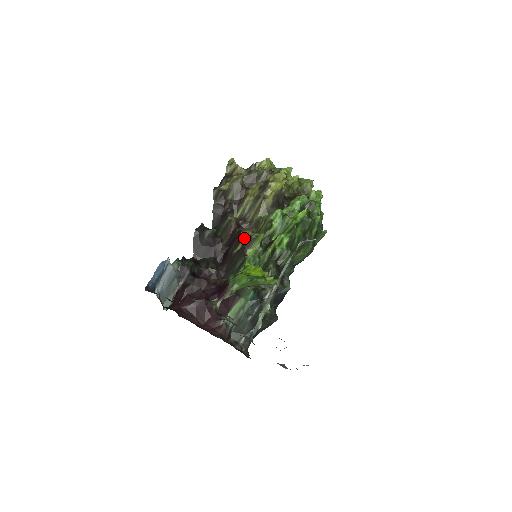
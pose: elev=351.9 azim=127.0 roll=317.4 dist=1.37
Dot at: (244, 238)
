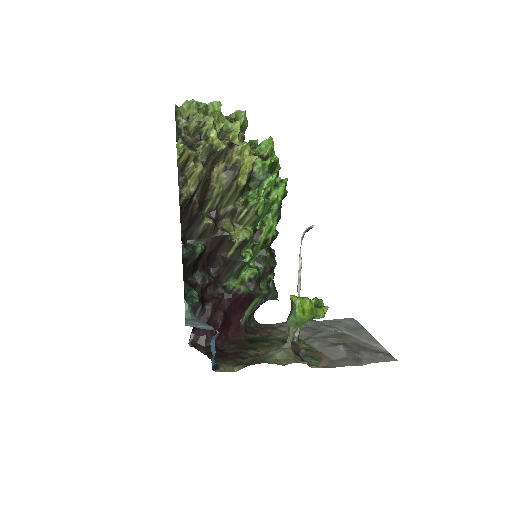
Dot at: (237, 242)
